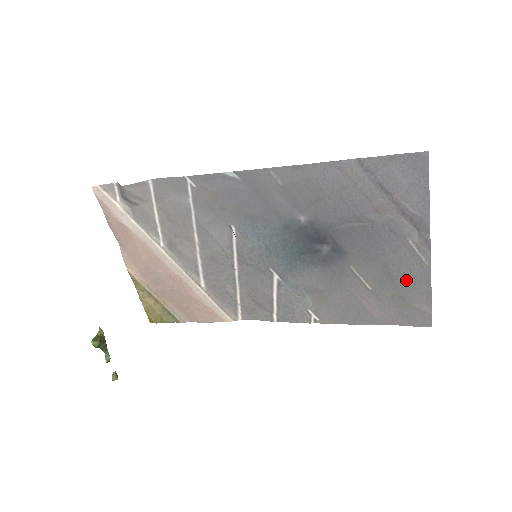
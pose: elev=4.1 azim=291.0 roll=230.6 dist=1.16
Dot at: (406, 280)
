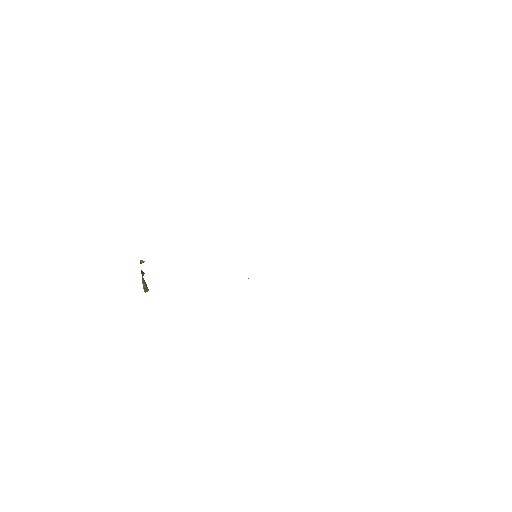
Dot at: occluded
